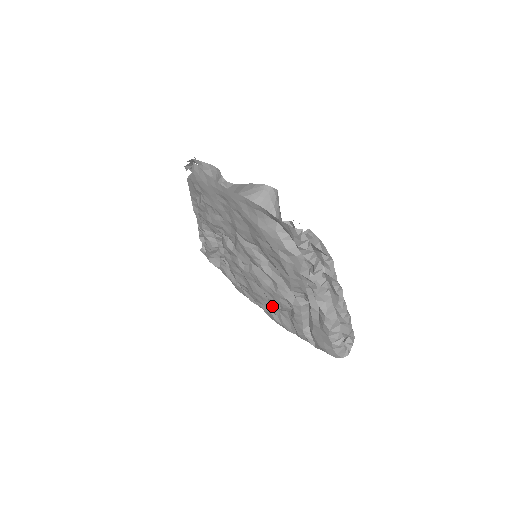
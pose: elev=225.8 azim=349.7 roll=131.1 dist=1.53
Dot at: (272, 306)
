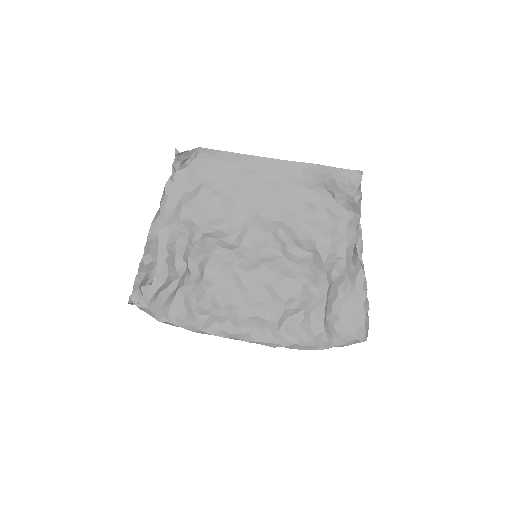
Dot at: (279, 312)
